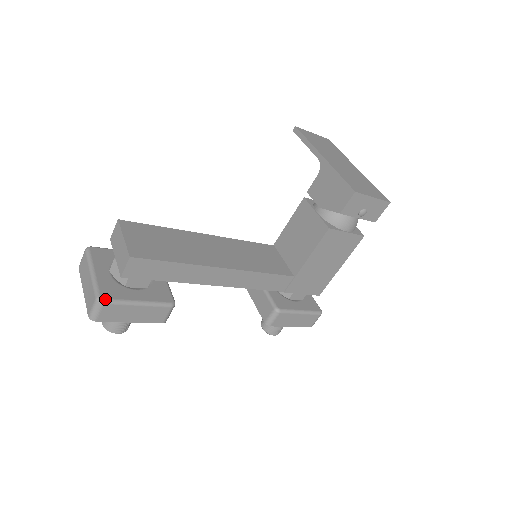
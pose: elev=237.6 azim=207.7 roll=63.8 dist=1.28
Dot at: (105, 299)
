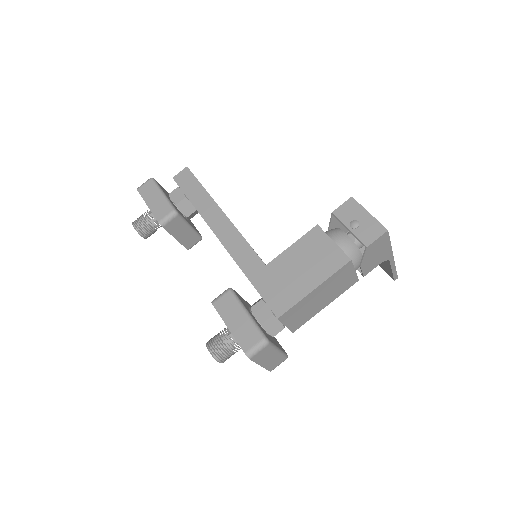
Dot at: (154, 179)
